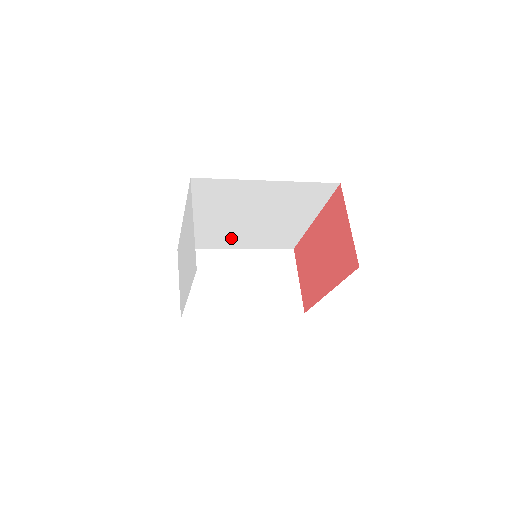
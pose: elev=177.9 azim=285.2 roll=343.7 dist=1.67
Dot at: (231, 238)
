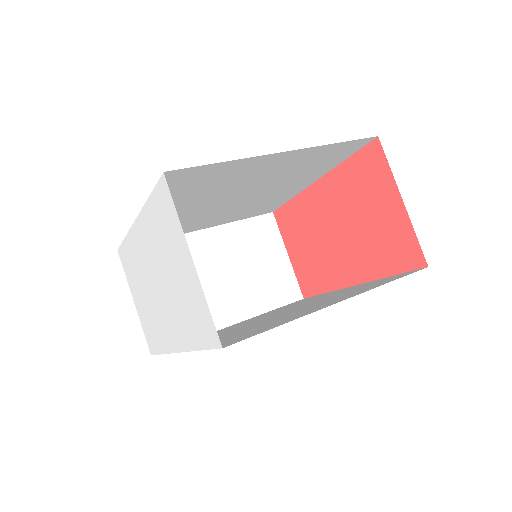
Dot at: (198, 222)
